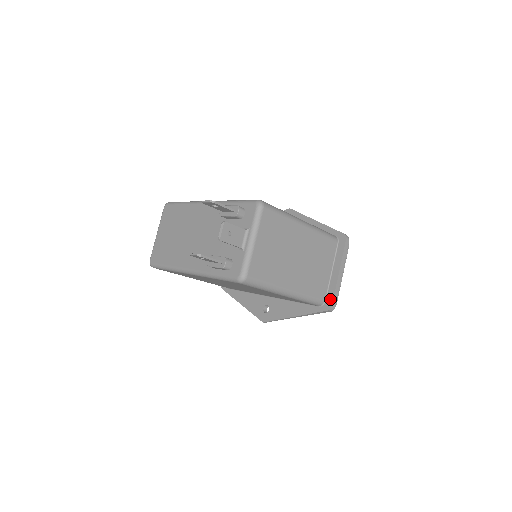
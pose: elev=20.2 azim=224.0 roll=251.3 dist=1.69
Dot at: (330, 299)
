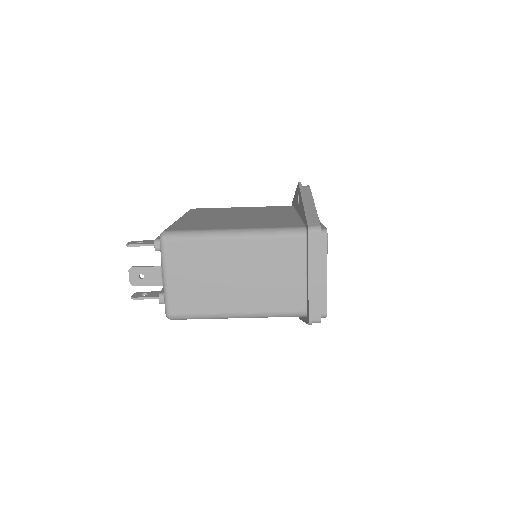
Dot at: (307, 311)
